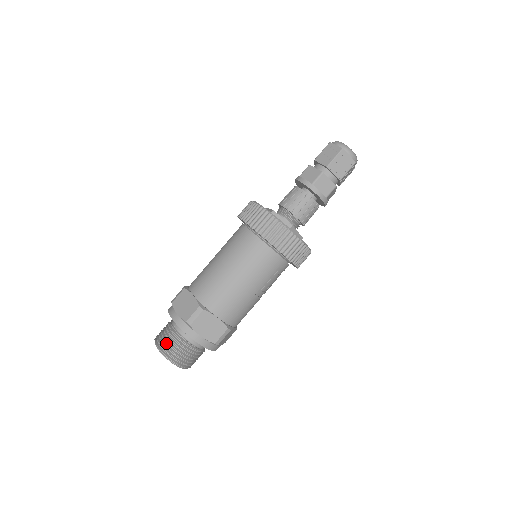
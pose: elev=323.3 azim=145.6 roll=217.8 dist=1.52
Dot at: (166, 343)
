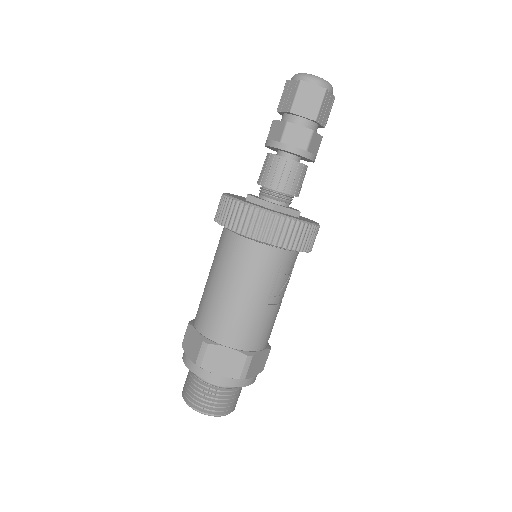
Dot at: (190, 393)
